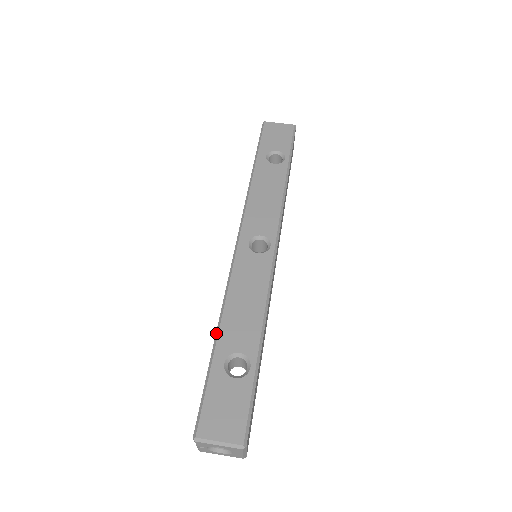
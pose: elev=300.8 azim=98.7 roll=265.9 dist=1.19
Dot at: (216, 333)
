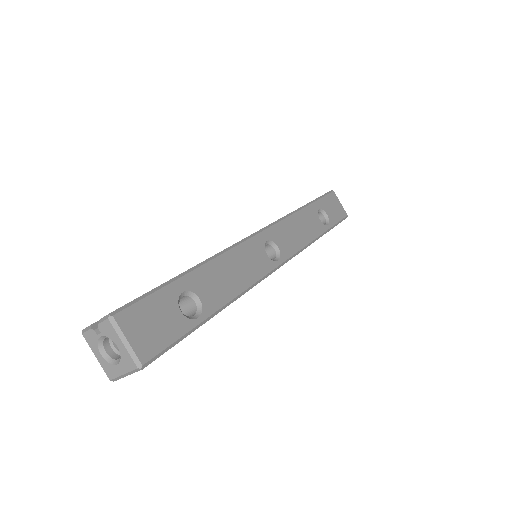
Dot at: (195, 266)
